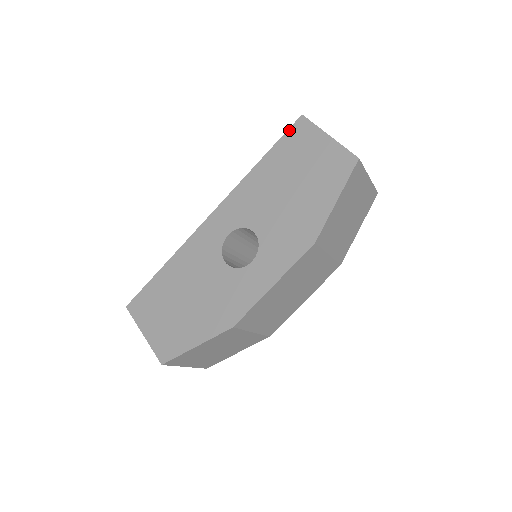
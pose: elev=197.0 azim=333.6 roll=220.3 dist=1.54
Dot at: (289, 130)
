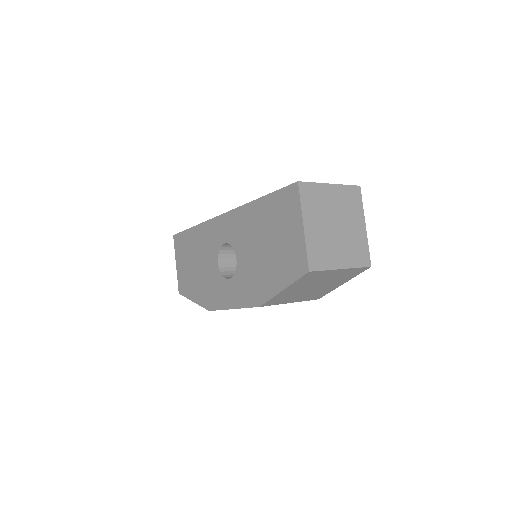
Dot at: (284, 189)
